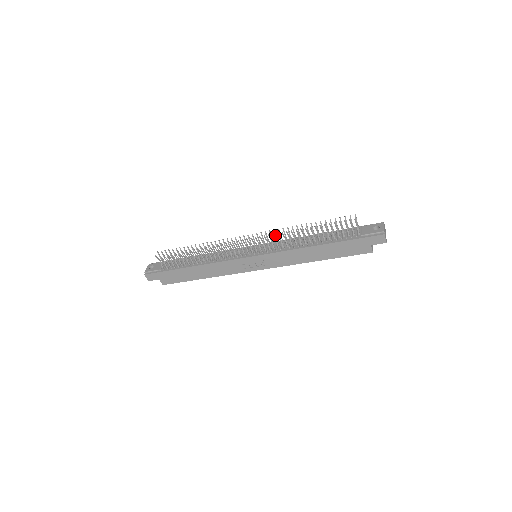
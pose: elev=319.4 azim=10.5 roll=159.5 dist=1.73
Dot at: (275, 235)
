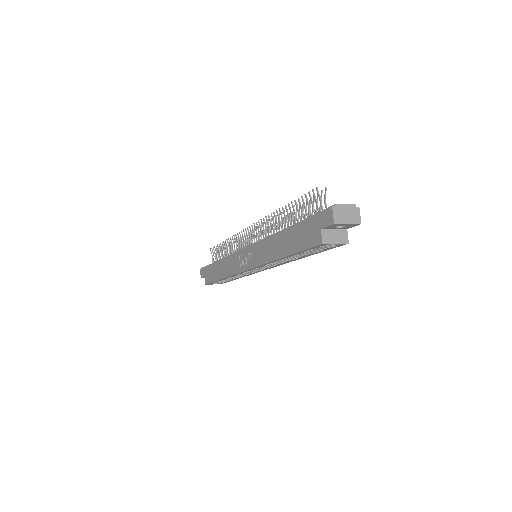
Dot at: (270, 225)
